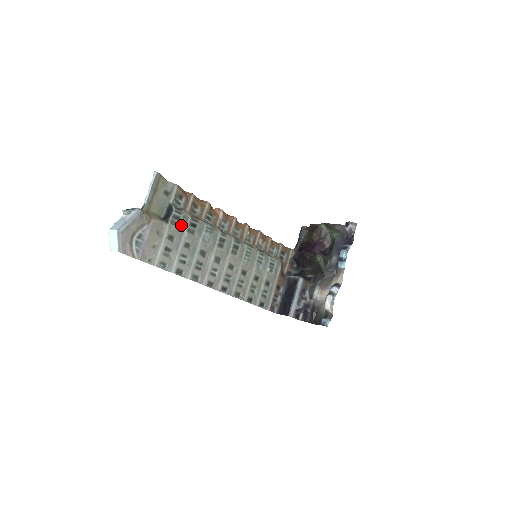
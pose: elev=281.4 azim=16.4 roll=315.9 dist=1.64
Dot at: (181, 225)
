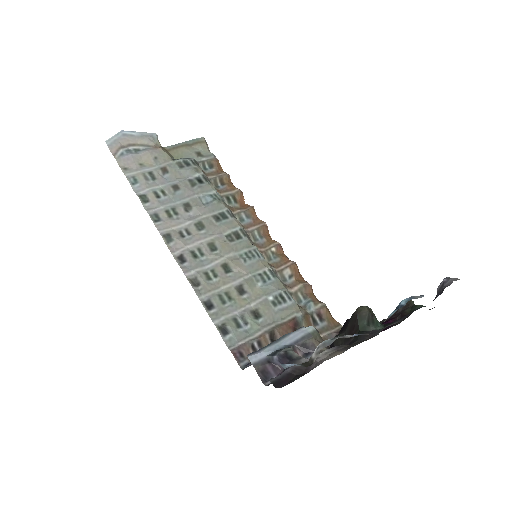
Dot at: (186, 171)
